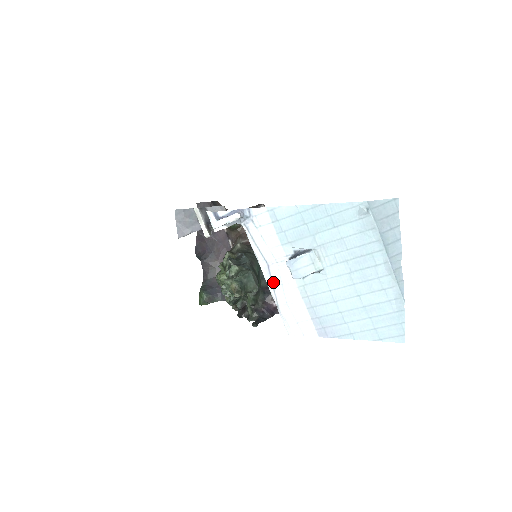
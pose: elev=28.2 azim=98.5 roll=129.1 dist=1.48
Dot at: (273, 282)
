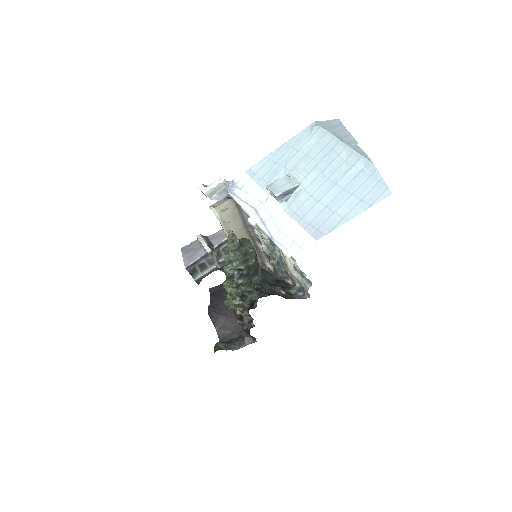
Dot at: (263, 220)
